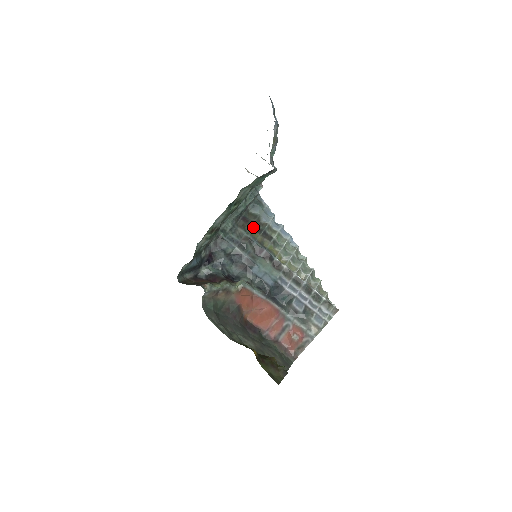
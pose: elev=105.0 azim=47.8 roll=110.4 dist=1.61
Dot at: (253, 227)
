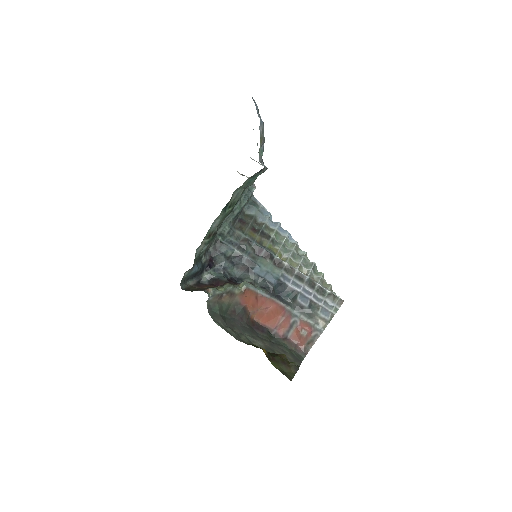
Dot at: (250, 228)
